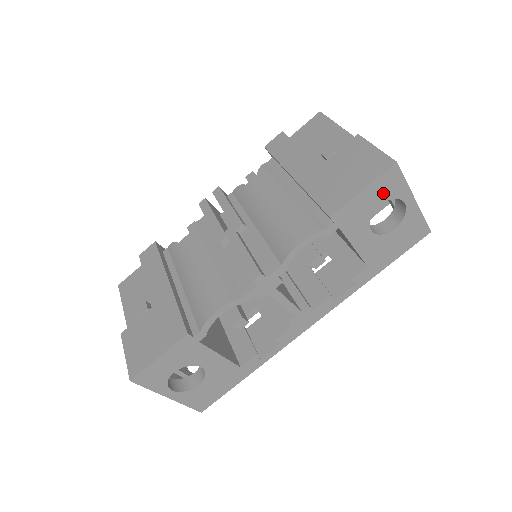
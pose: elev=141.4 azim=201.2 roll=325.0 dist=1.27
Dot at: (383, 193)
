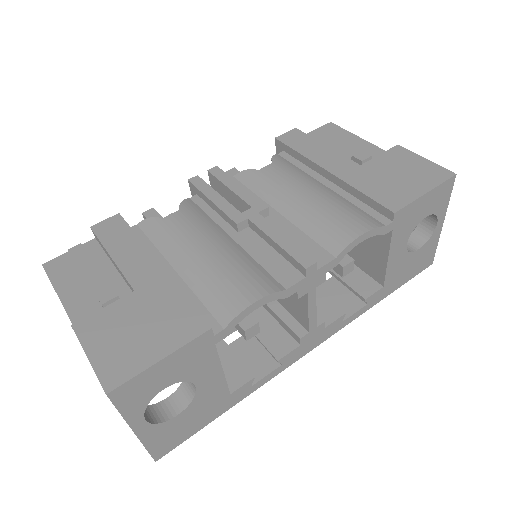
Dot at: (433, 204)
